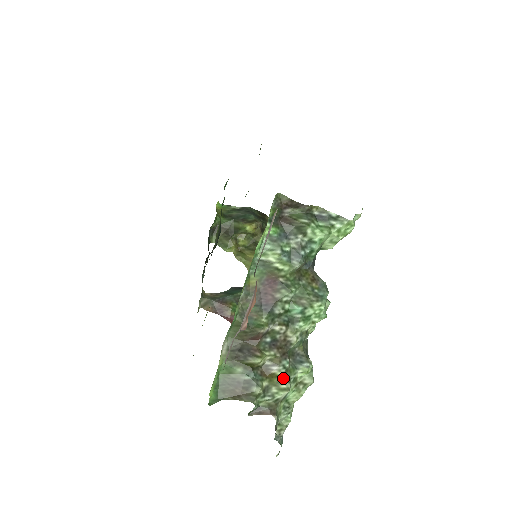
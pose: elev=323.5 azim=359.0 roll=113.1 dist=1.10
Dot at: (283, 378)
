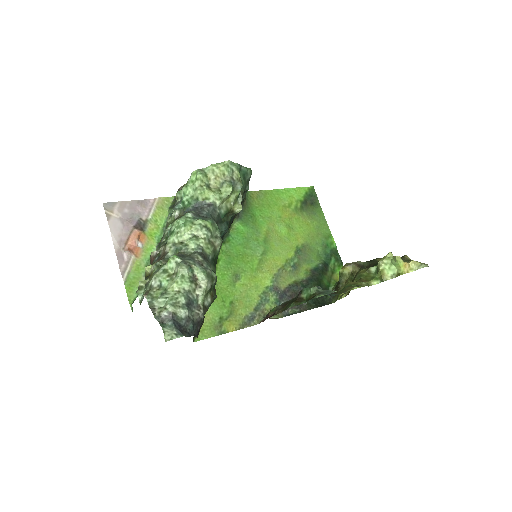
Dot at: (155, 272)
